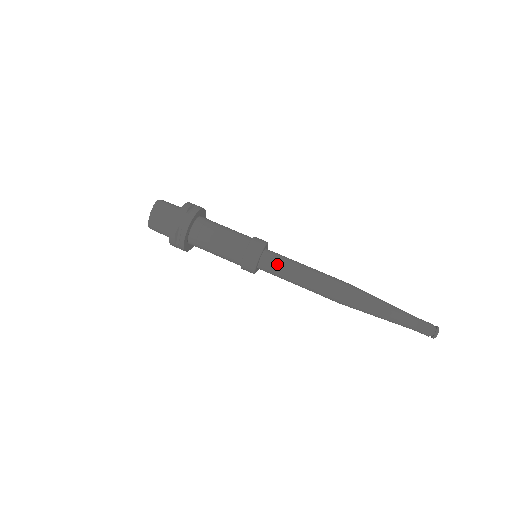
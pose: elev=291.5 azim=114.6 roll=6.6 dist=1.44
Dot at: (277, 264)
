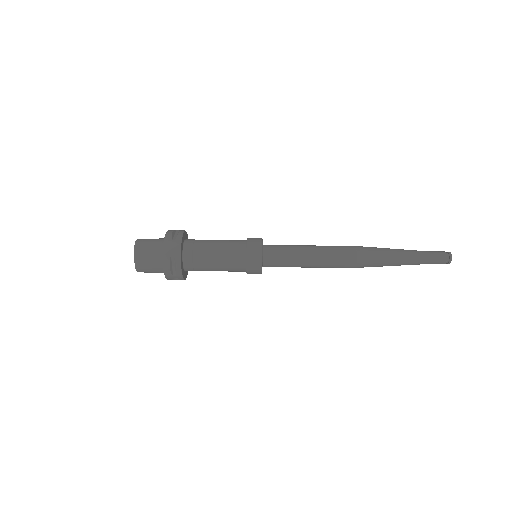
Dot at: (281, 255)
